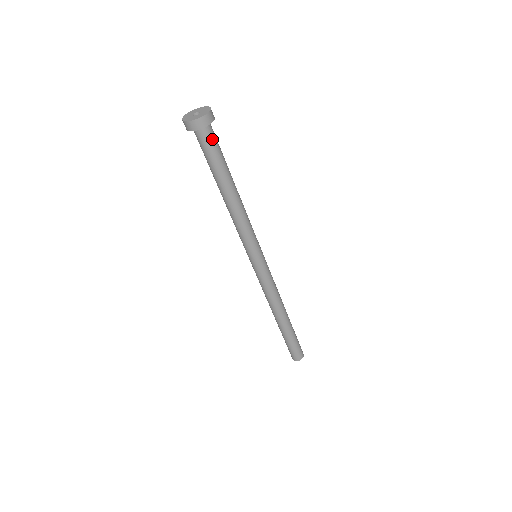
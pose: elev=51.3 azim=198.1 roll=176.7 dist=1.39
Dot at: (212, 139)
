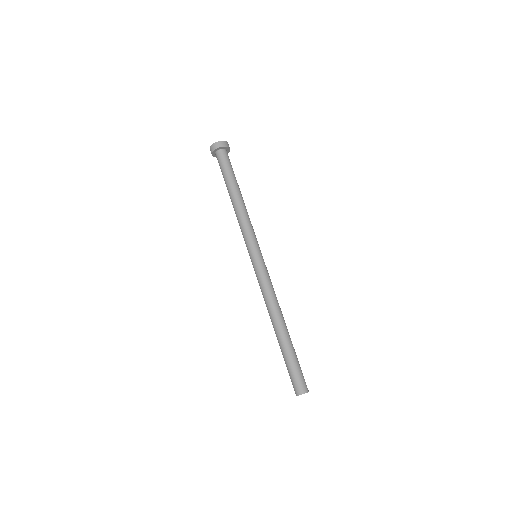
Dot at: (225, 158)
